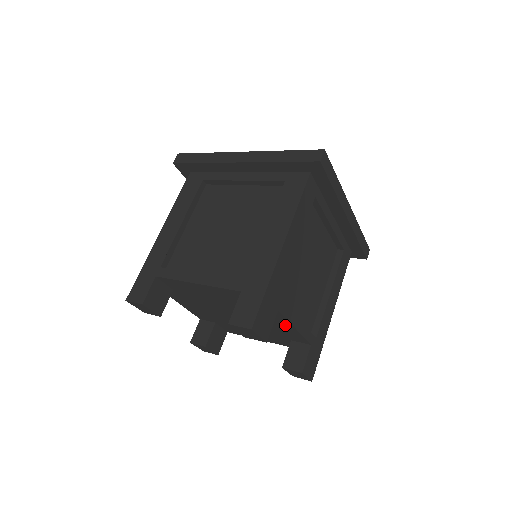
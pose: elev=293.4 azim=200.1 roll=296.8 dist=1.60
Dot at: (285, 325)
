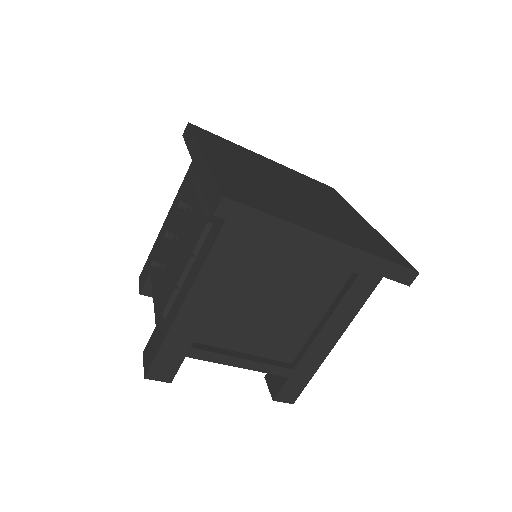
Dot at: occluded
